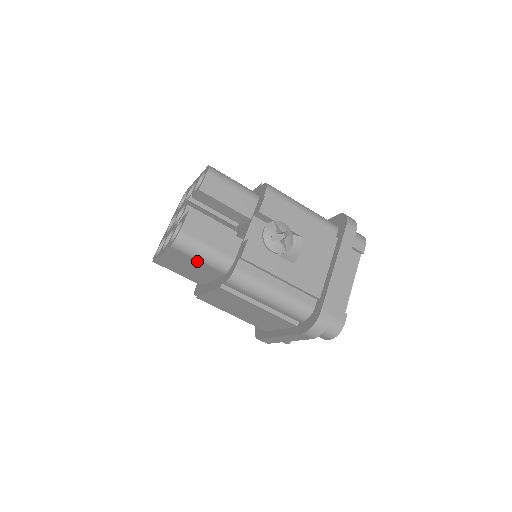
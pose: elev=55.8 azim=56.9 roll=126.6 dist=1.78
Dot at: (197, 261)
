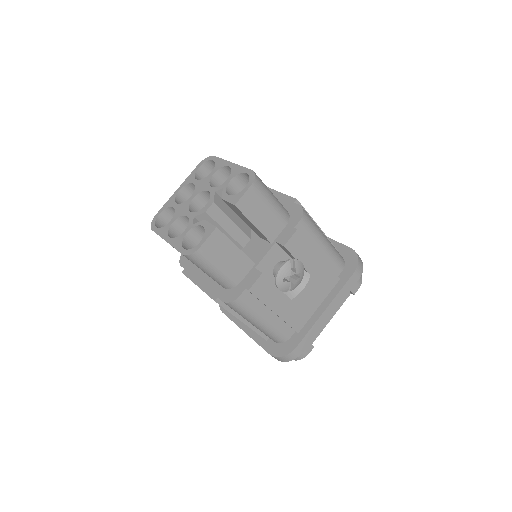
Dot at: occluded
